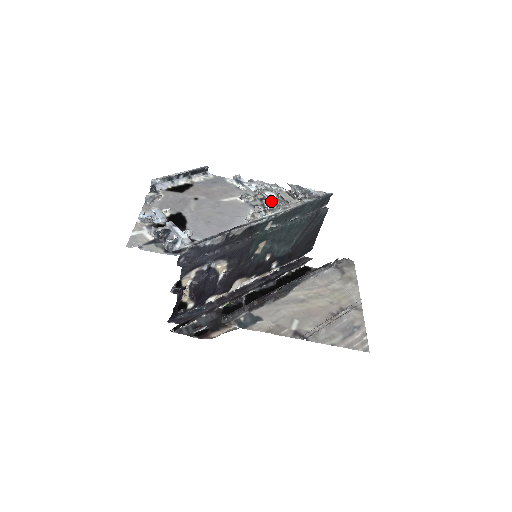
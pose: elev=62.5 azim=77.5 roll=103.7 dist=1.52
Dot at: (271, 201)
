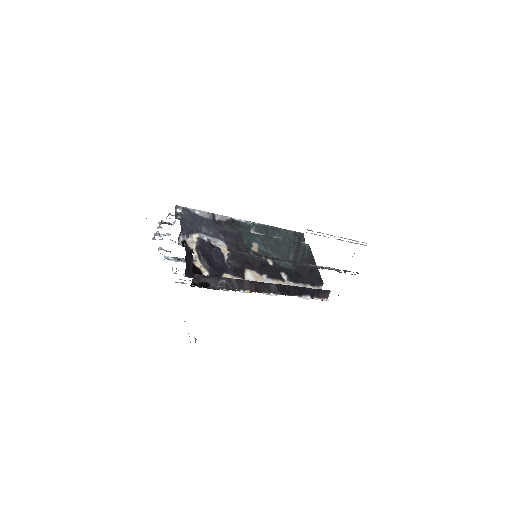
Dot at: occluded
